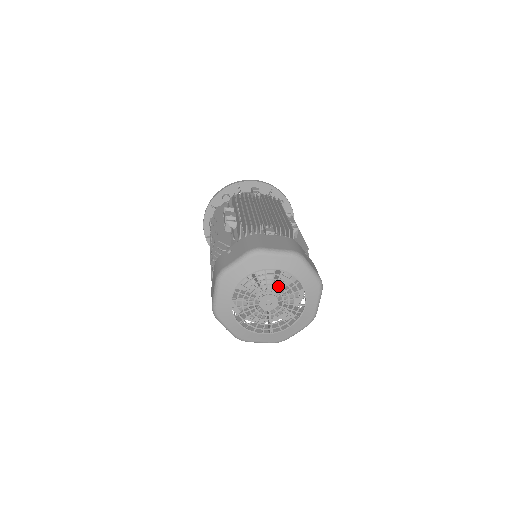
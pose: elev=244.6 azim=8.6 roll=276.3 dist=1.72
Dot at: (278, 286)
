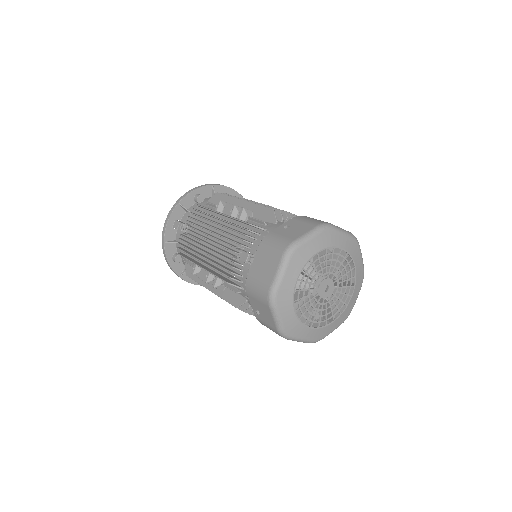
Dot at: (314, 277)
